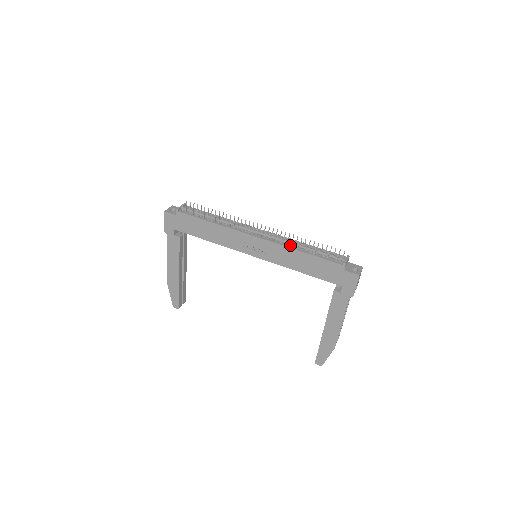
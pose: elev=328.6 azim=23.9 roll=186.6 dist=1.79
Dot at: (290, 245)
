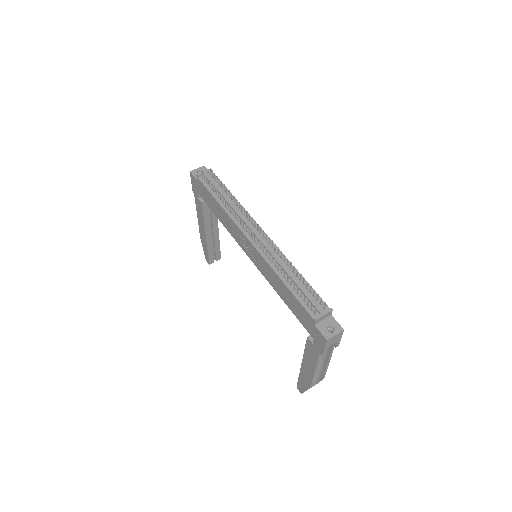
Dot at: (276, 265)
